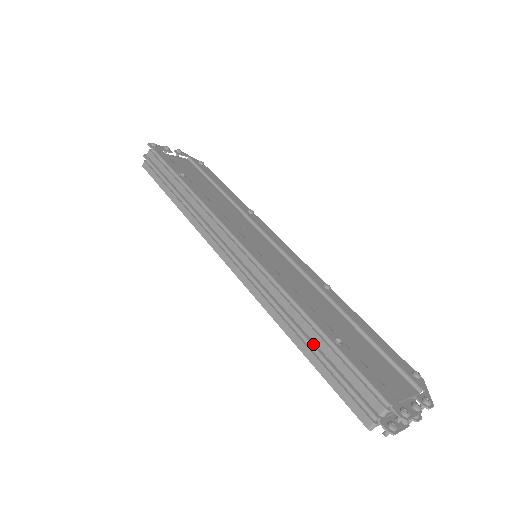
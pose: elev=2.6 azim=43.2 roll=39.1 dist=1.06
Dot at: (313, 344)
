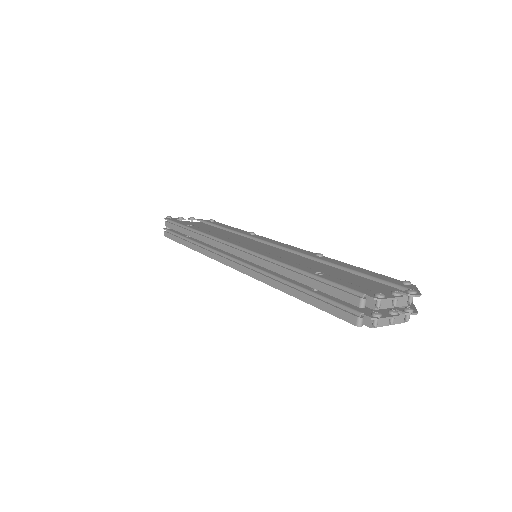
Dot at: (301, 286)
